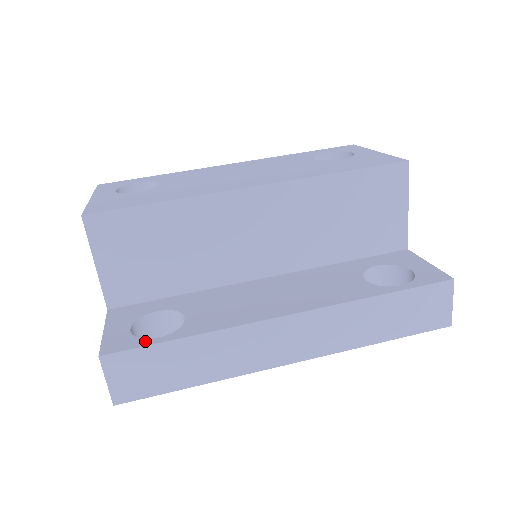
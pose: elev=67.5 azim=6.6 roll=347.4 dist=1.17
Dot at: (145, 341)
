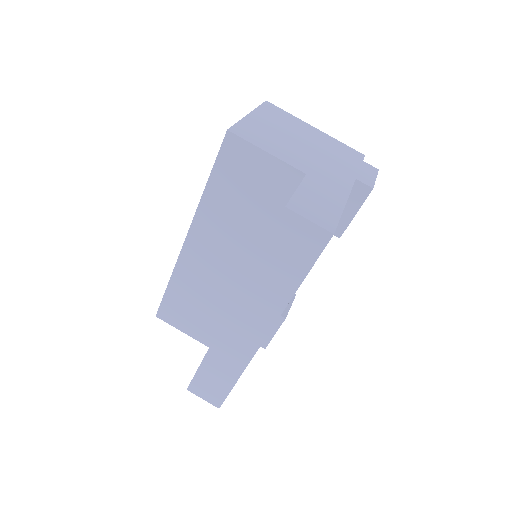
Dot at: occluded
